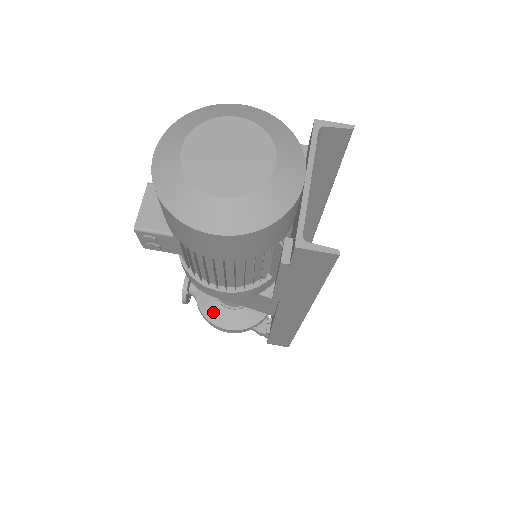
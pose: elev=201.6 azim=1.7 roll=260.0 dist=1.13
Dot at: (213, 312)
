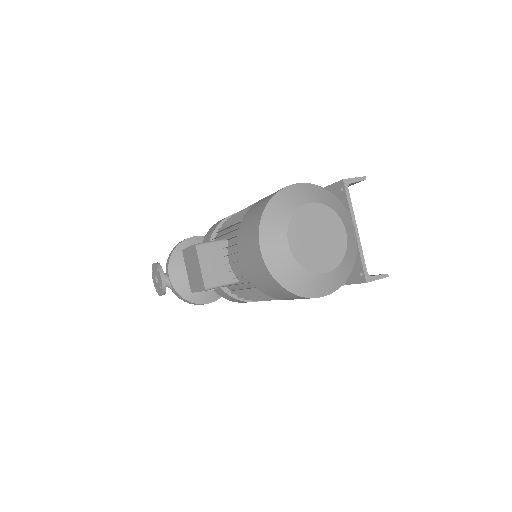
Dot at: (194, 295)
